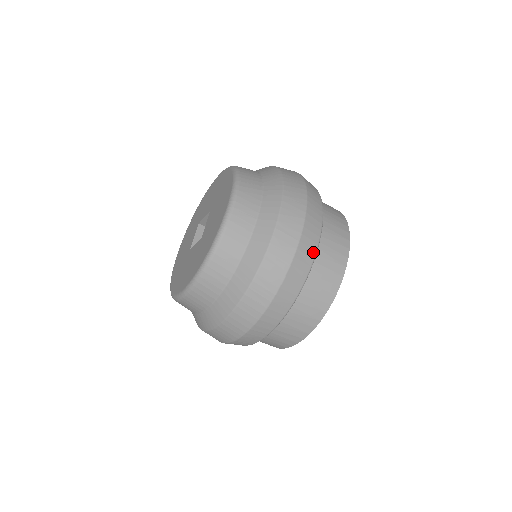
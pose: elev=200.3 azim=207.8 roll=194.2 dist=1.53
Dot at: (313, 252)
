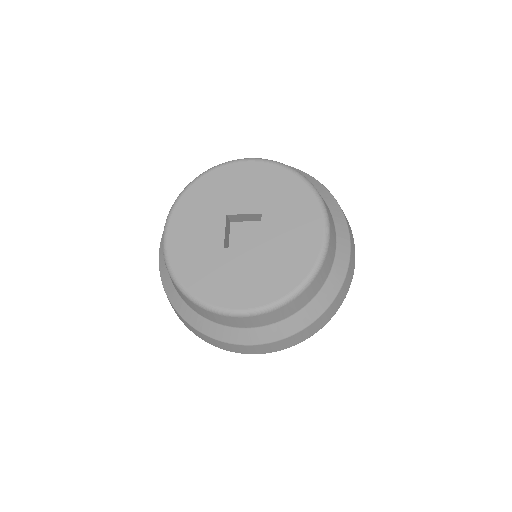
Dot at: occluded
